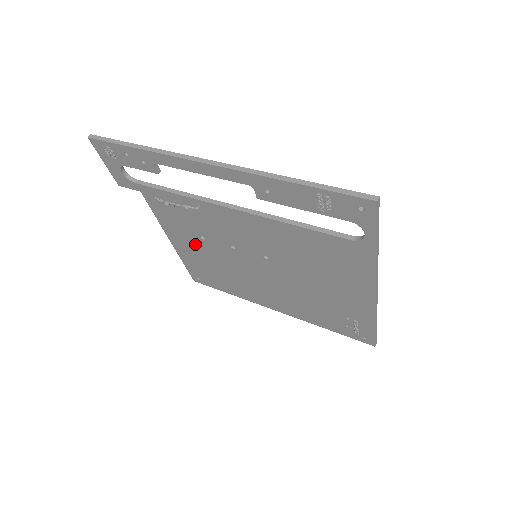
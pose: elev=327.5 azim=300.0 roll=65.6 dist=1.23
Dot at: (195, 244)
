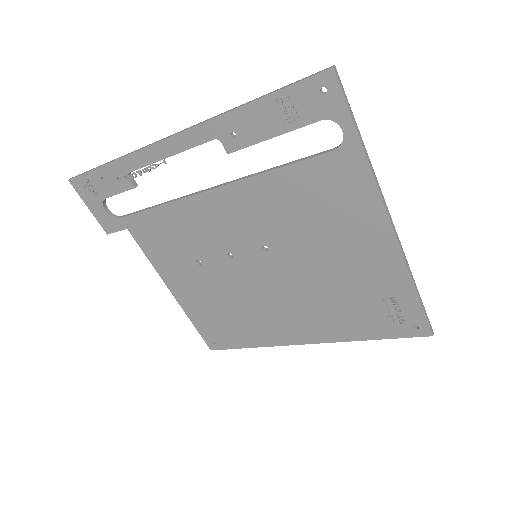
Dot at: (195, 279)
